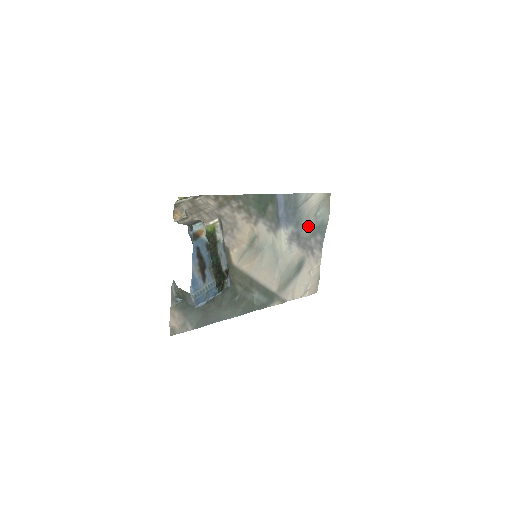
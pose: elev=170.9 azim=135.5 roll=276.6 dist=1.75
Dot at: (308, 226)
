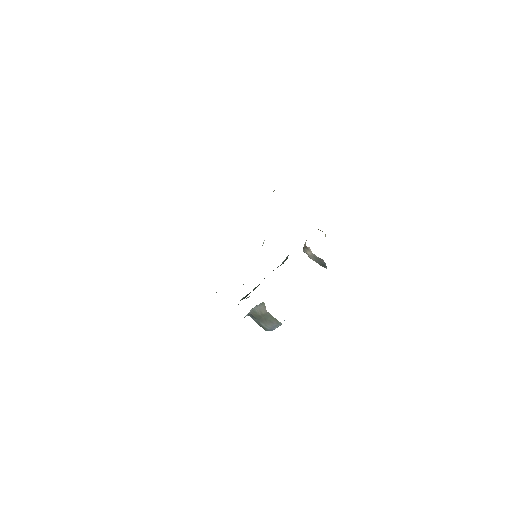
Dot at: occluded
